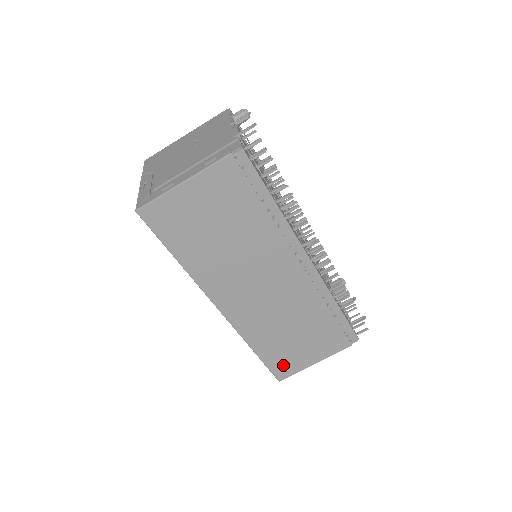
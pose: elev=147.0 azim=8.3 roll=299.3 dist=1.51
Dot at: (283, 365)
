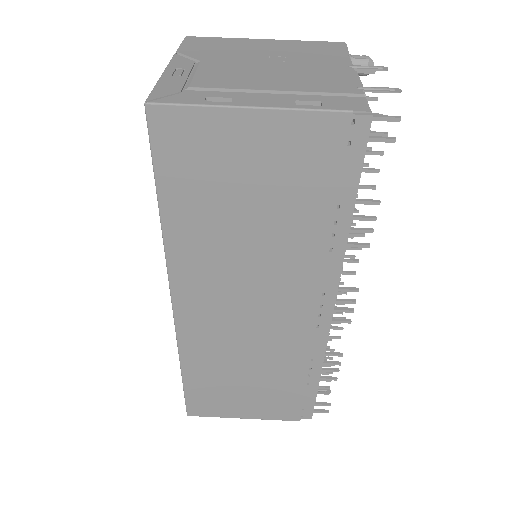
Dot at: (205, 402)
